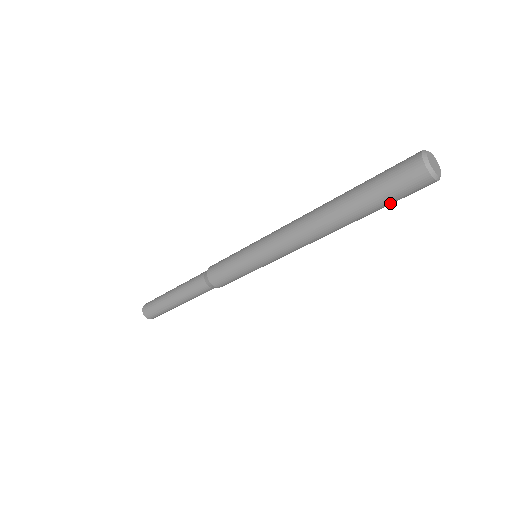
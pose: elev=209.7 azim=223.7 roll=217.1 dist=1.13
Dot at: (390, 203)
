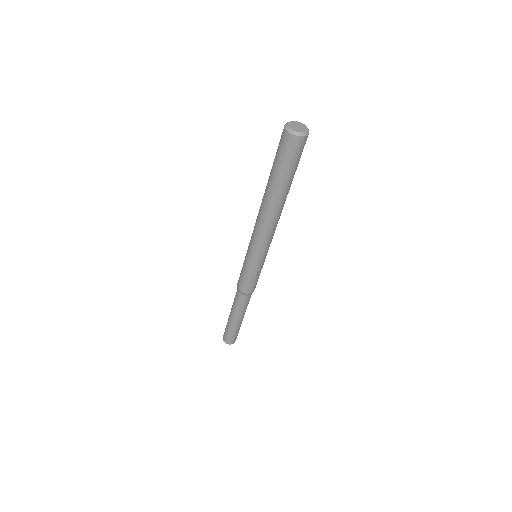
Dot at: (294, 168)
